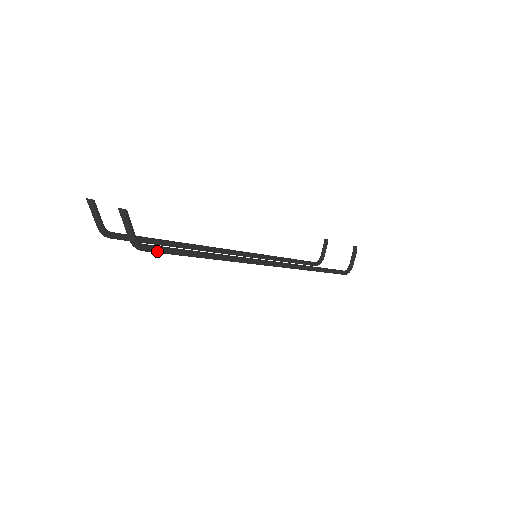
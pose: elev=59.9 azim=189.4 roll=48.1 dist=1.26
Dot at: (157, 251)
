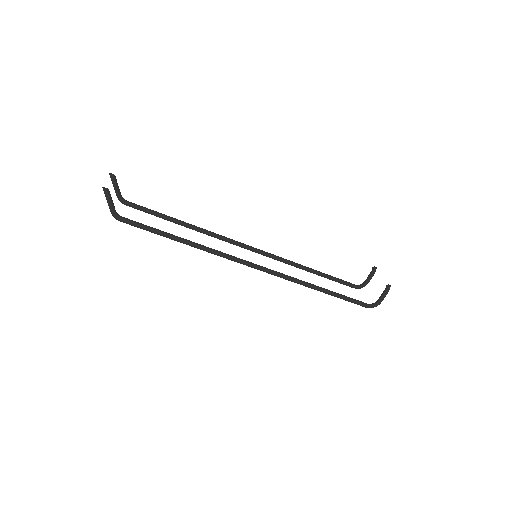
Dot at: (132, 225)
